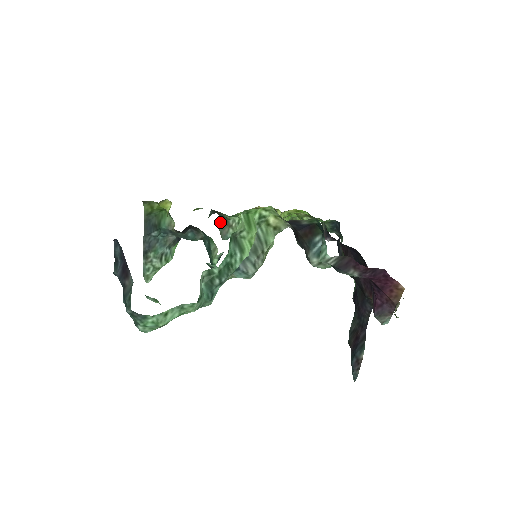
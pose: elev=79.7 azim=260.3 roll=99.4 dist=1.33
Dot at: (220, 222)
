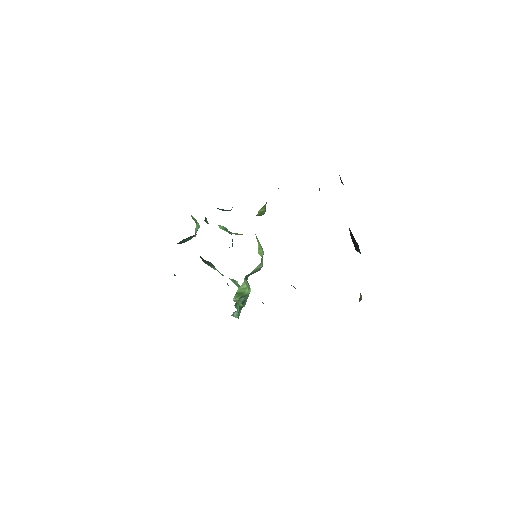
Dot at: occluded
